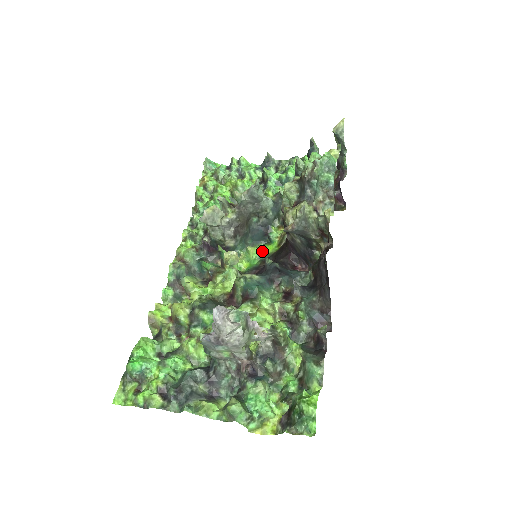
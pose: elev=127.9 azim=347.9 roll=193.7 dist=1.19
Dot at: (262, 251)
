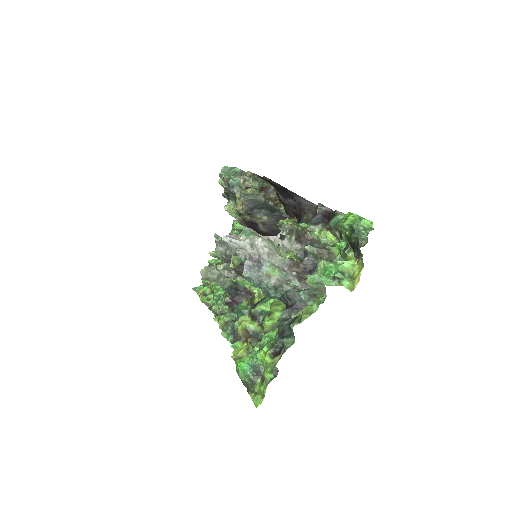
Dot at: occluded
